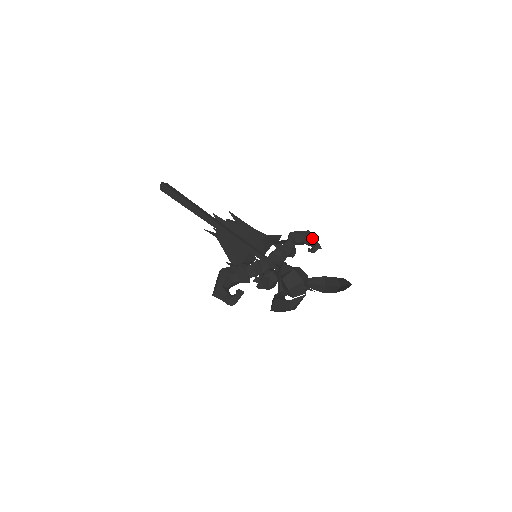
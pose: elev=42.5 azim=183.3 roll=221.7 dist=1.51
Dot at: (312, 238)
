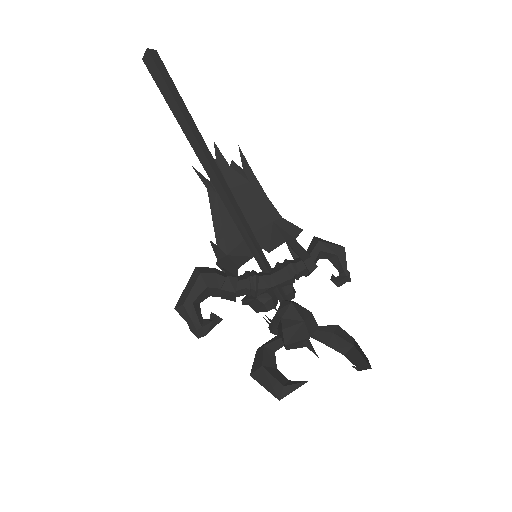
Dot at: (344, 263)
